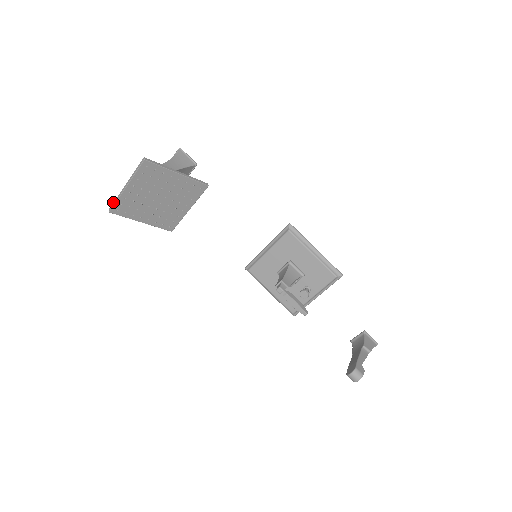
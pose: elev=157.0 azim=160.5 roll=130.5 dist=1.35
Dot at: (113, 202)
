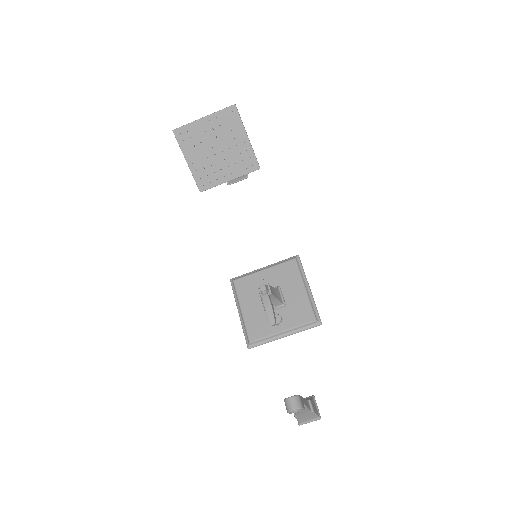
Dot at: (182, 126)
